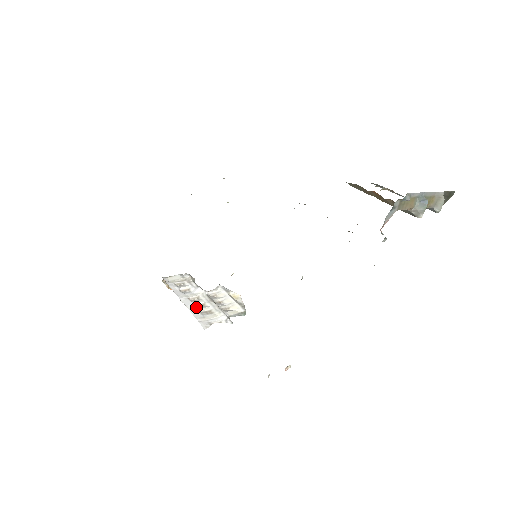
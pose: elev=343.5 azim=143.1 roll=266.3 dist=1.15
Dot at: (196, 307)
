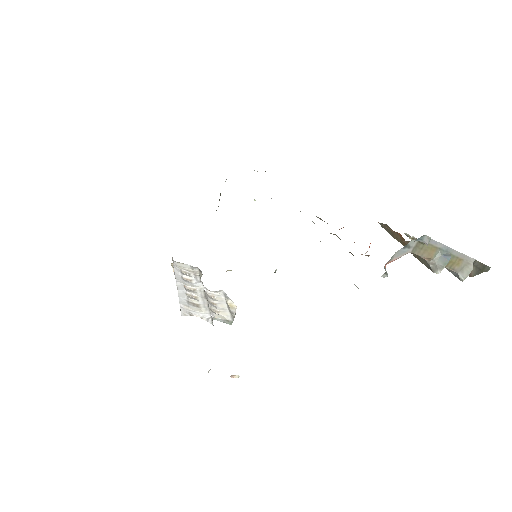
Dot at: (187, 295)
